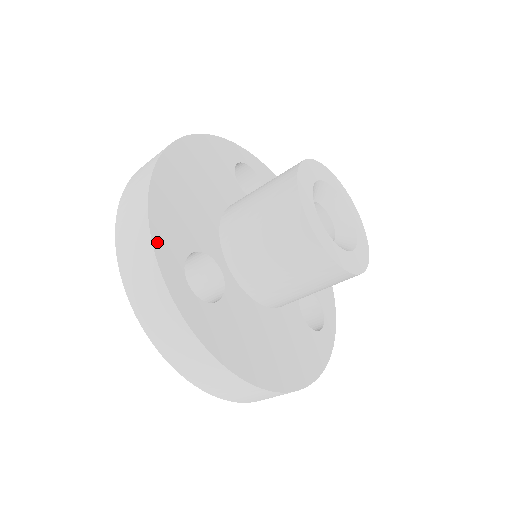
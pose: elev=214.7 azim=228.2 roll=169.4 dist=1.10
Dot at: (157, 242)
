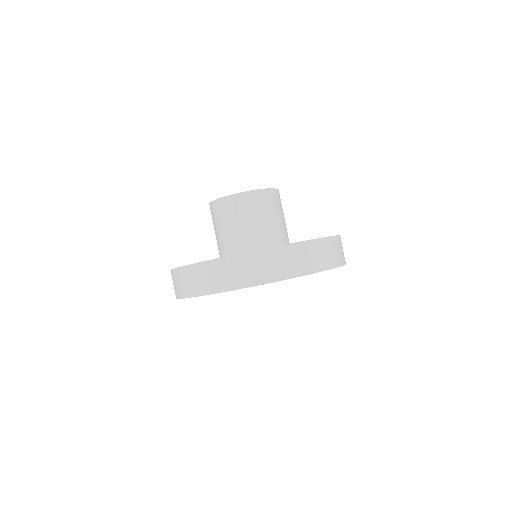
Dot at: (196, 263)
